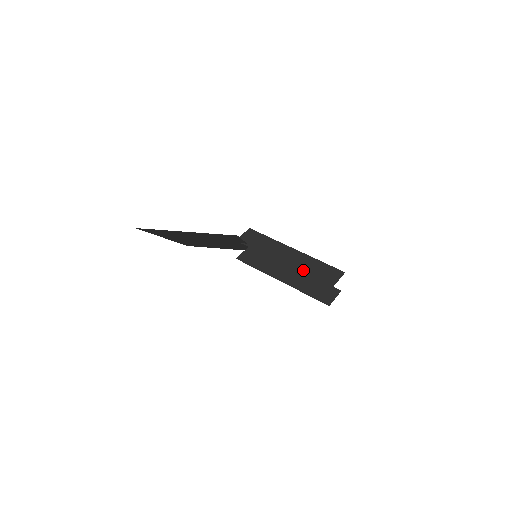
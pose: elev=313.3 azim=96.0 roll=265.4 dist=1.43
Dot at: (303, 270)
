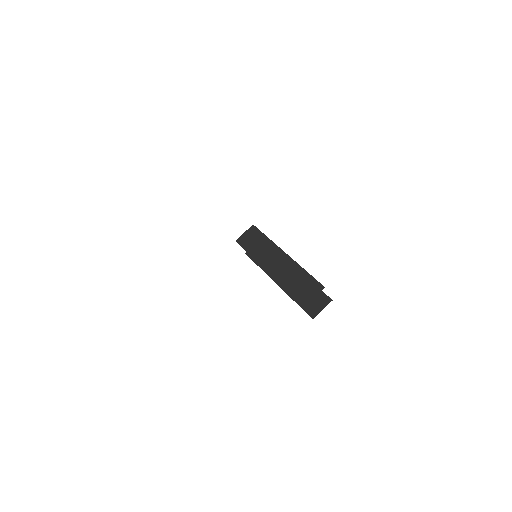
Dot at: (284, 282)
